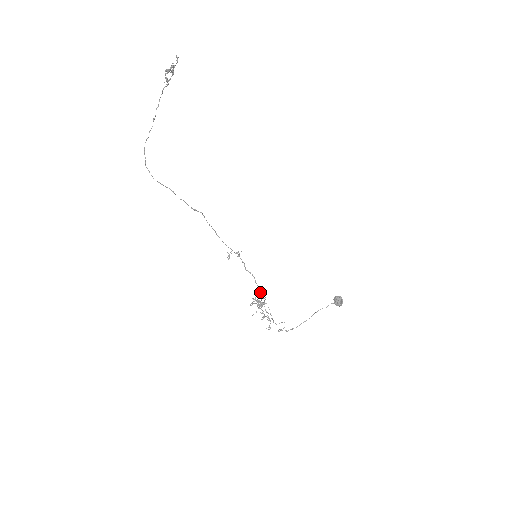
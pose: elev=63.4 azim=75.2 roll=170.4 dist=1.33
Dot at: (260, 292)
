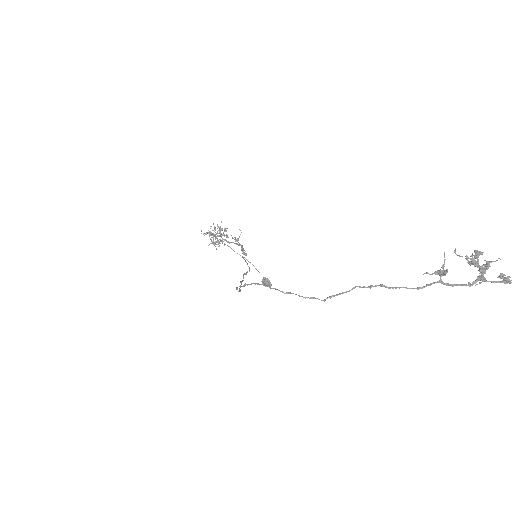
Dot at: (228, 241)
